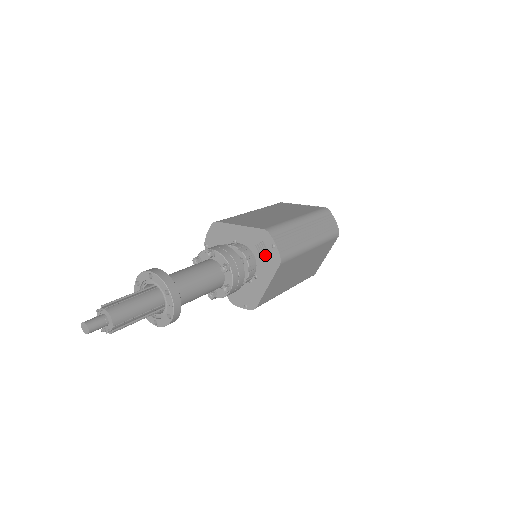
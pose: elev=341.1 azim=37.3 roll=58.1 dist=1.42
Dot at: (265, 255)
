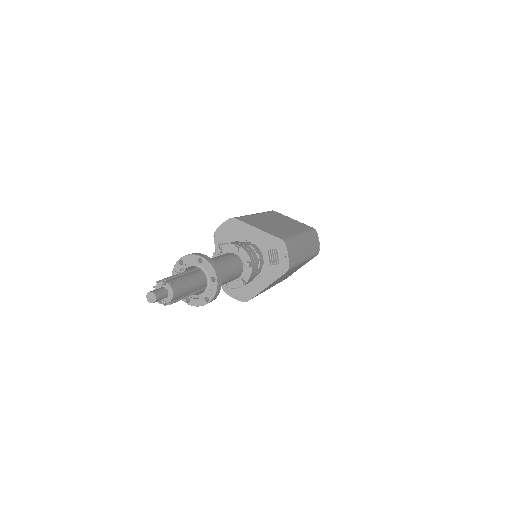
Dot at: occluded
